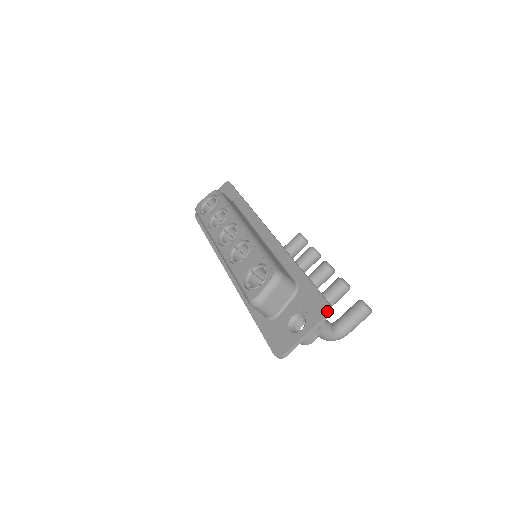
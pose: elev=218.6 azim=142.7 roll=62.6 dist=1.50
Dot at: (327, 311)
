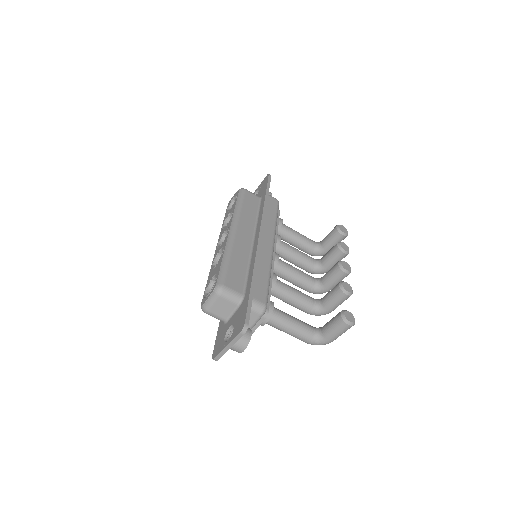
Dot at: (241, 330)
